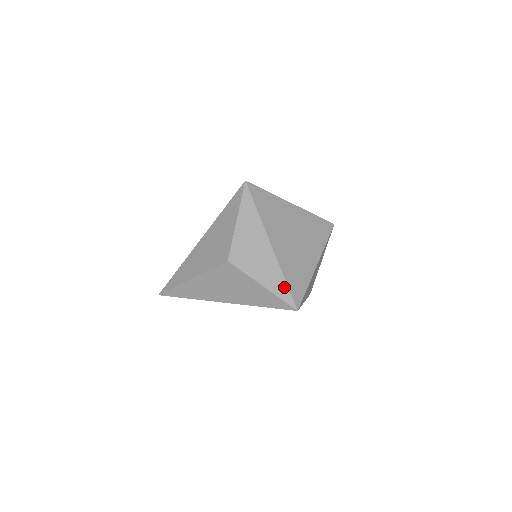
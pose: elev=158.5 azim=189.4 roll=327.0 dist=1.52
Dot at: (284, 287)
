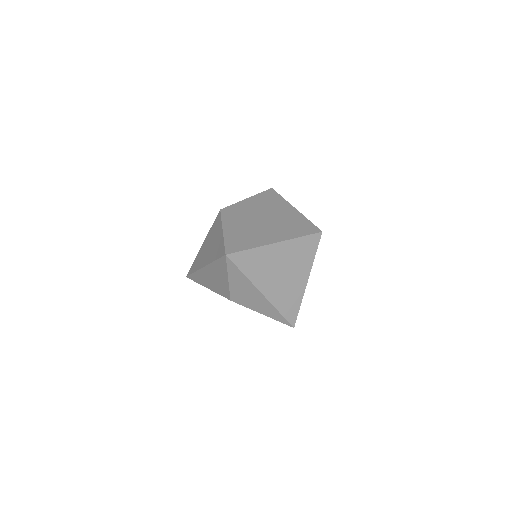
Dot at: (280, 316)
